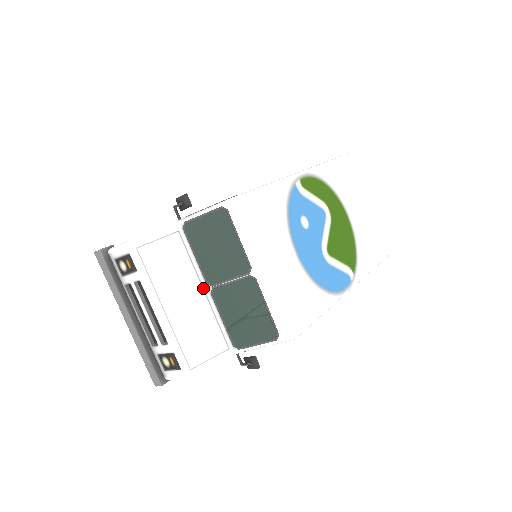
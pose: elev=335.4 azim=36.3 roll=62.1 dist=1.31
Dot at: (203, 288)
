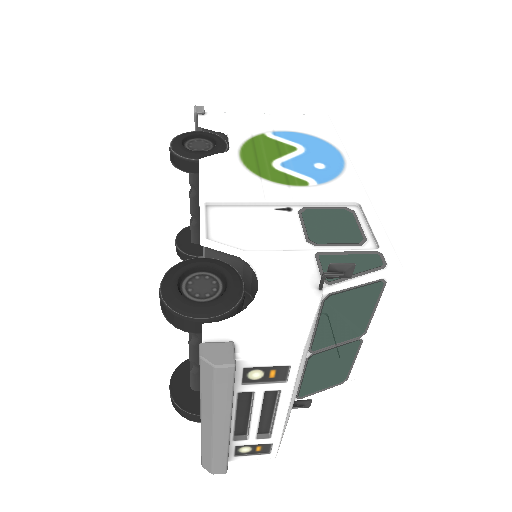
Dot at: (305, 358)
